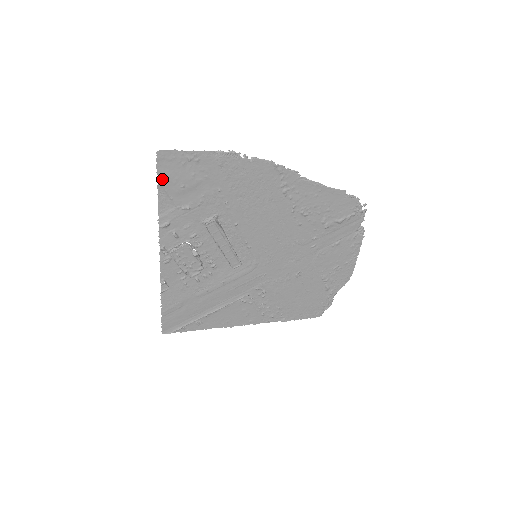
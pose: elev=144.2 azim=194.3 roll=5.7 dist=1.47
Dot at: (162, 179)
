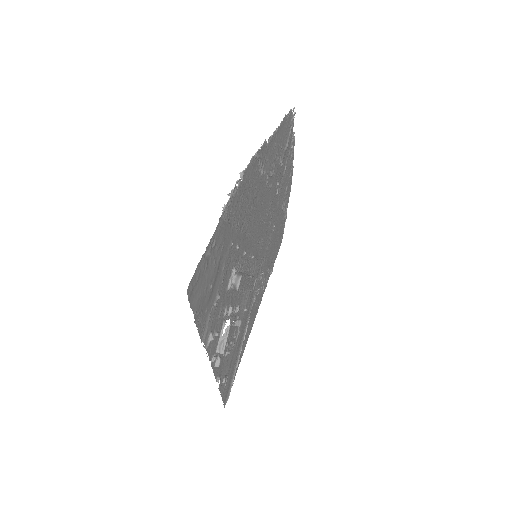
Dot at: (196, 309)
